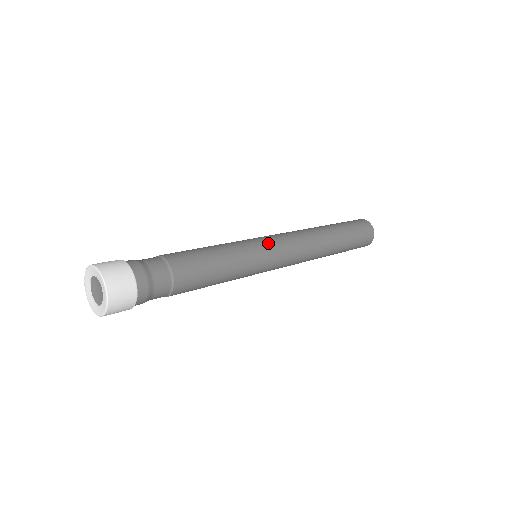
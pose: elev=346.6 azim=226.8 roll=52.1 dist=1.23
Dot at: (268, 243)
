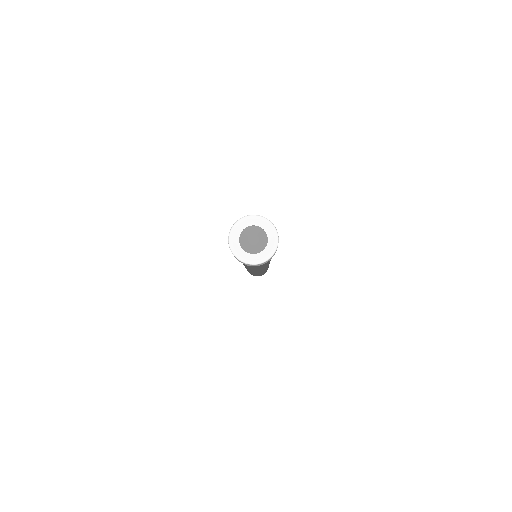
Dot at: occluded
